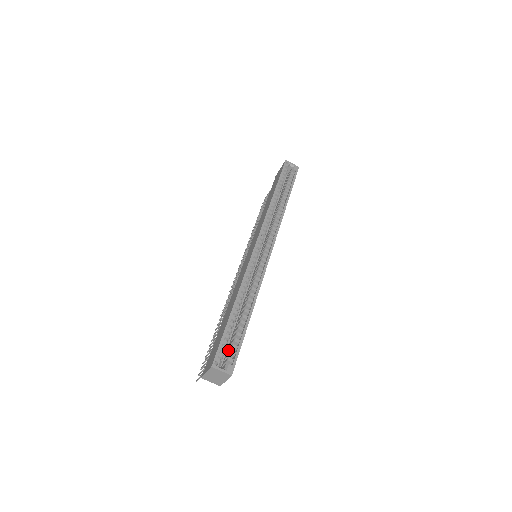
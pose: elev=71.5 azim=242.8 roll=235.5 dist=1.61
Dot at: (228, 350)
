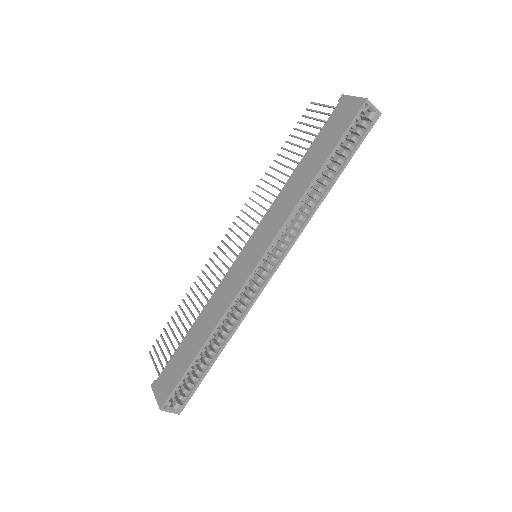
Dot at: occluded
